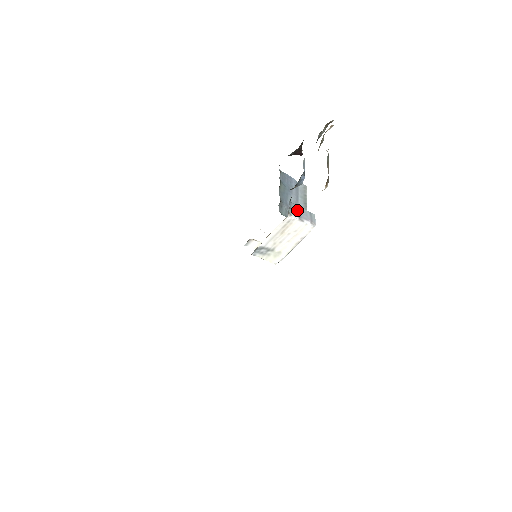
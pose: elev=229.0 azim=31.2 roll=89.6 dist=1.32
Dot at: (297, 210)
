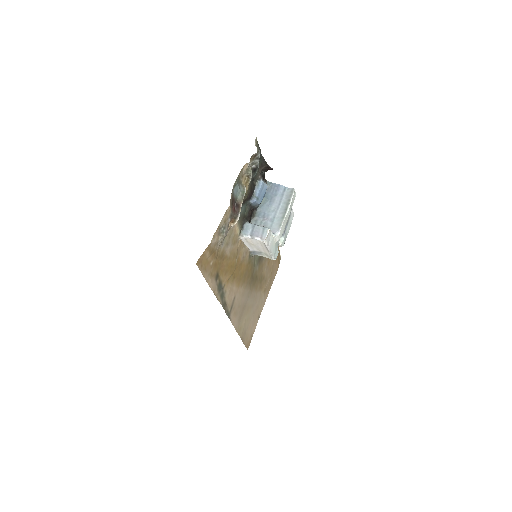
Dot at: (250, 229)
